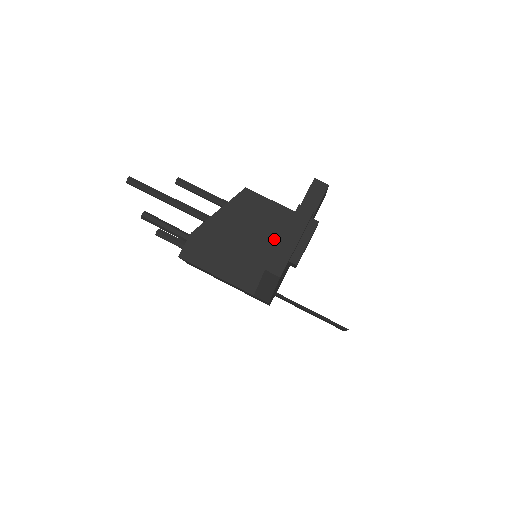
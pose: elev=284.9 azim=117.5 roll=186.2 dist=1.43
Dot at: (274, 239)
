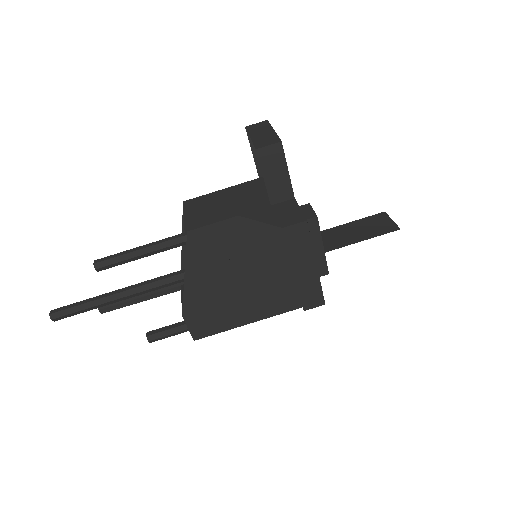
Dot at: (271, 251)
